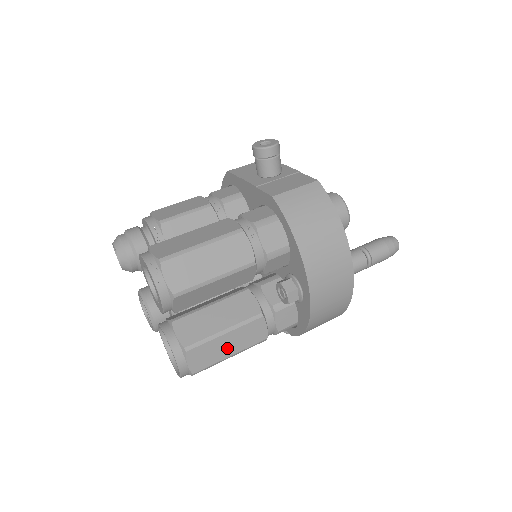
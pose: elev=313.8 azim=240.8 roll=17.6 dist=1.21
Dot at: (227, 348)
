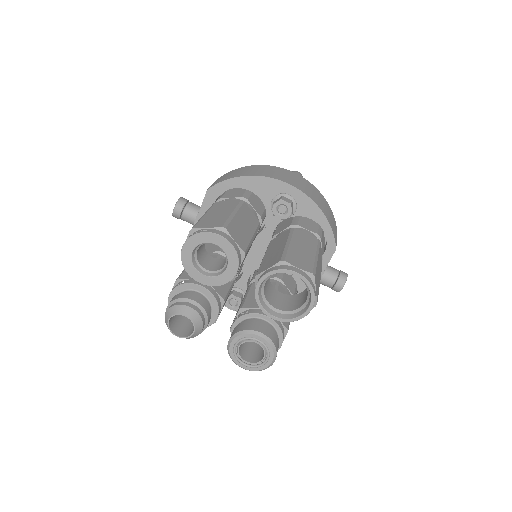
Dot at: (305, 251)
